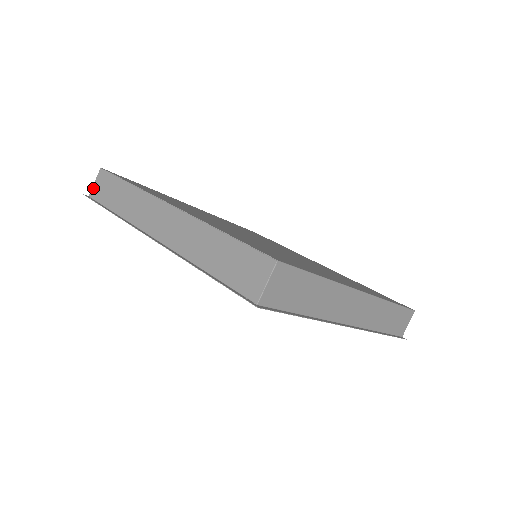
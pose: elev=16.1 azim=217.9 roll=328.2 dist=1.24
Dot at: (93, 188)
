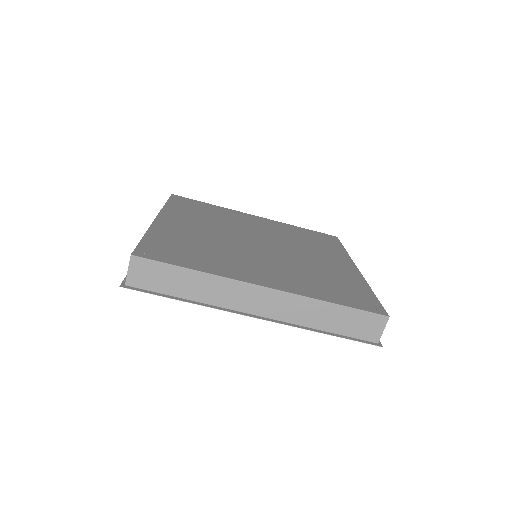
Dot at: occluded
